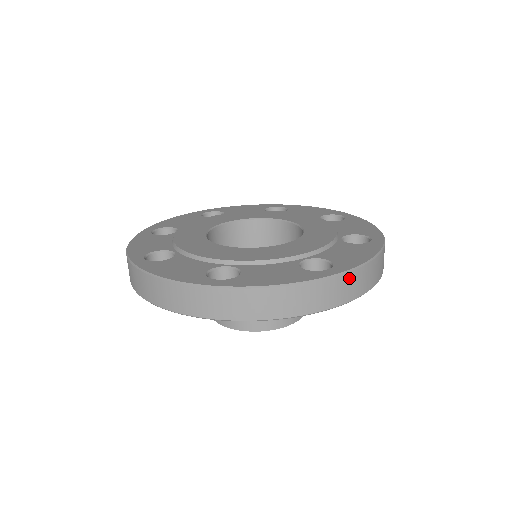
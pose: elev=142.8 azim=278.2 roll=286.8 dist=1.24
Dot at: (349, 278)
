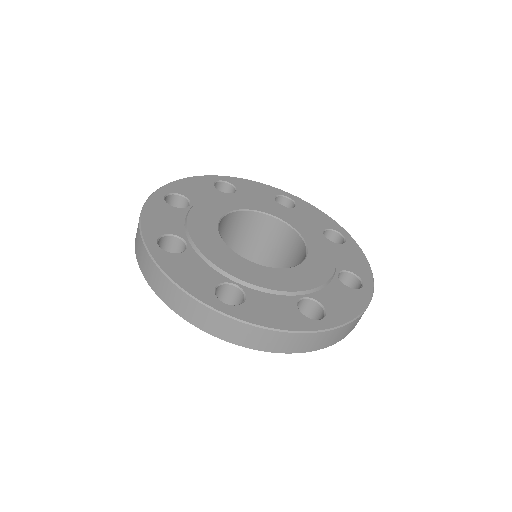
Dot at: occluded
